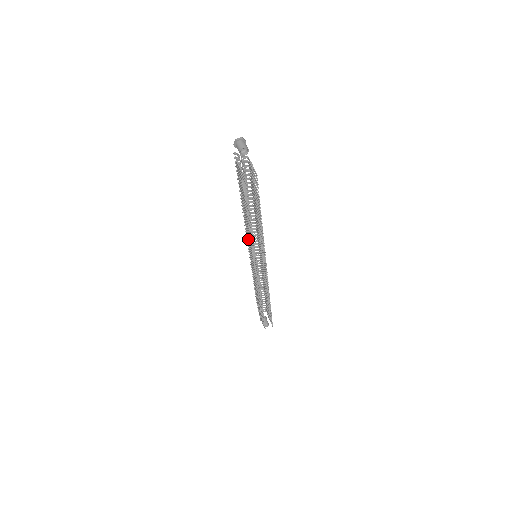
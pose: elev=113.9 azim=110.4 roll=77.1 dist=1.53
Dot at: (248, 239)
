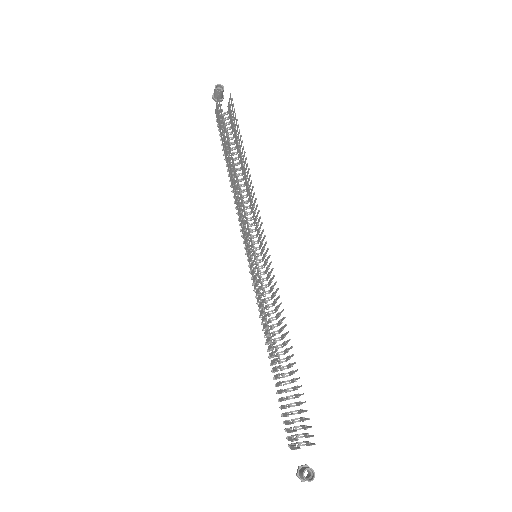
Dot at: (239, 218)
